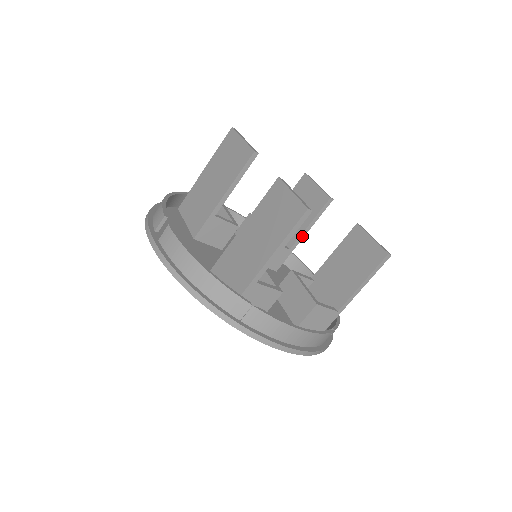
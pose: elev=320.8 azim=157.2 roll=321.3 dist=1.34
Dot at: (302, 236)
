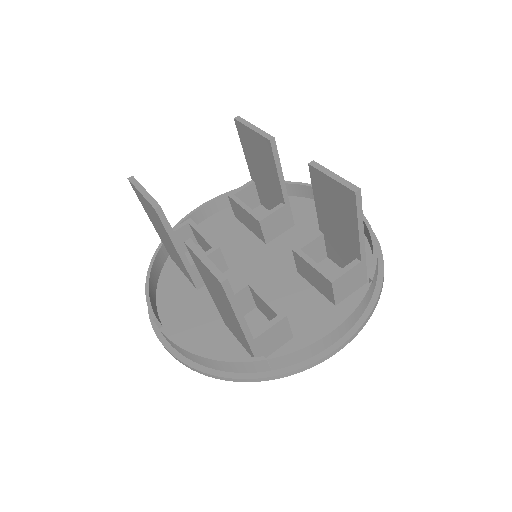
Dot at: (283, 187)
